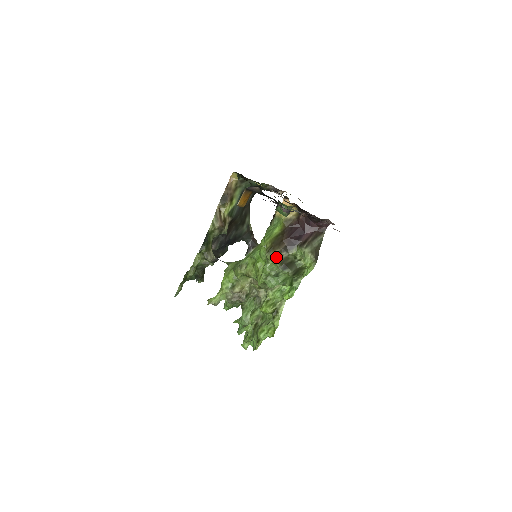
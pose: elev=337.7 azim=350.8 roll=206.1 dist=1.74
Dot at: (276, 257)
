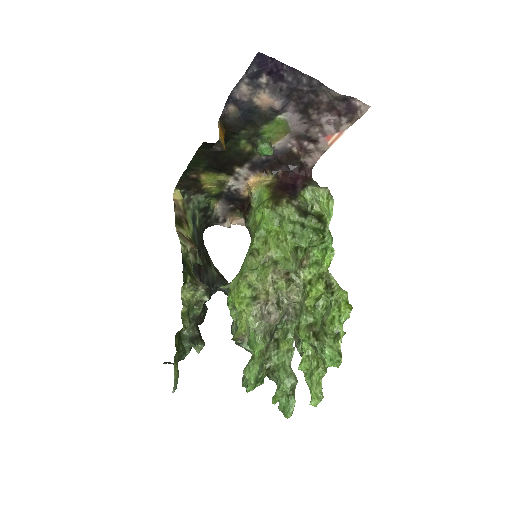
Dot at: (289, 204)
